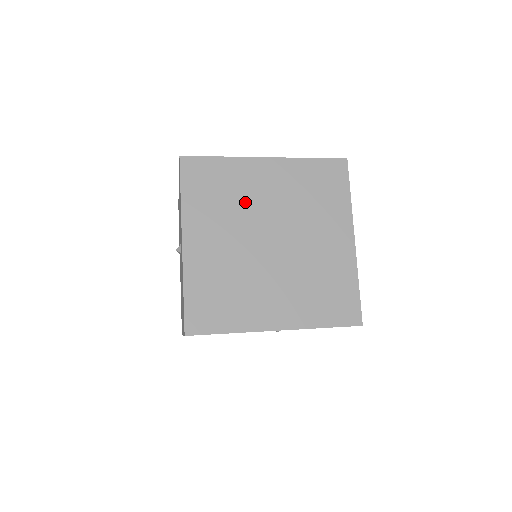
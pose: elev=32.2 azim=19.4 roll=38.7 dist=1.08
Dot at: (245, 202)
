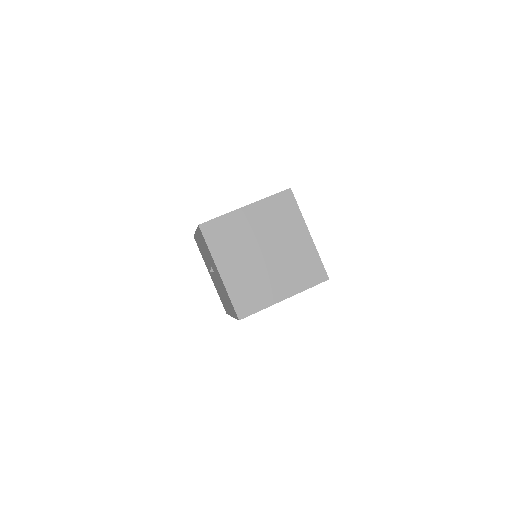
Dot at: (243, 237)
